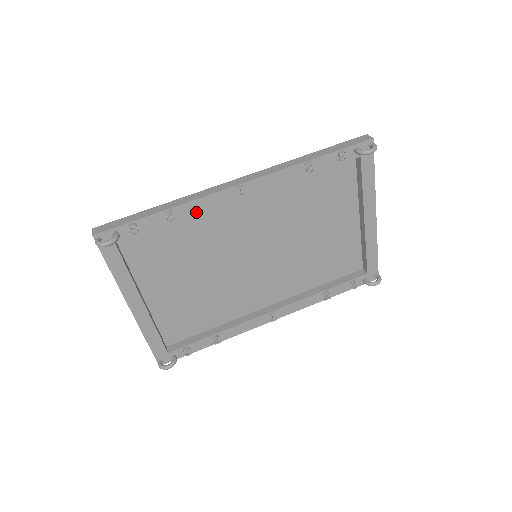
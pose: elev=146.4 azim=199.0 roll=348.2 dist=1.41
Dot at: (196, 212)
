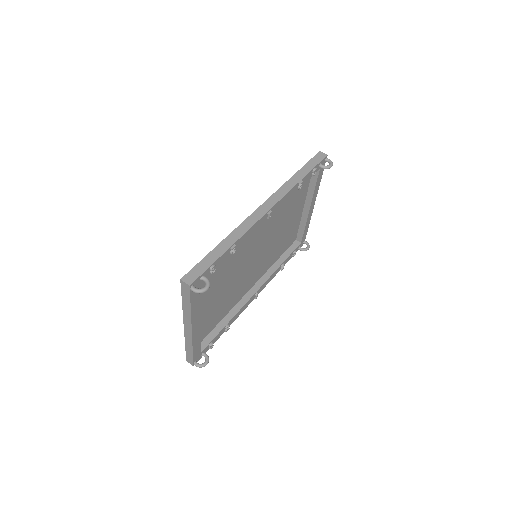
Dot at: (244, 240)
